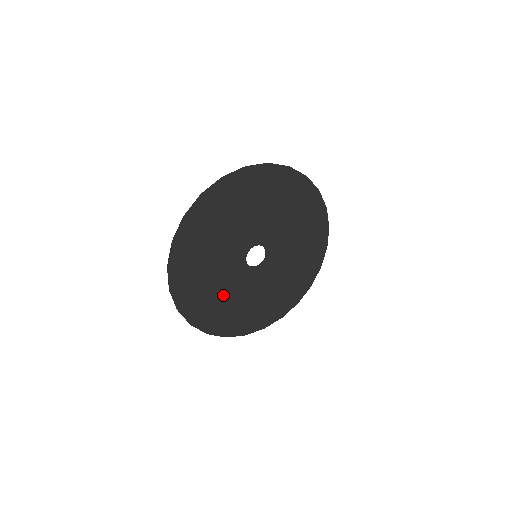
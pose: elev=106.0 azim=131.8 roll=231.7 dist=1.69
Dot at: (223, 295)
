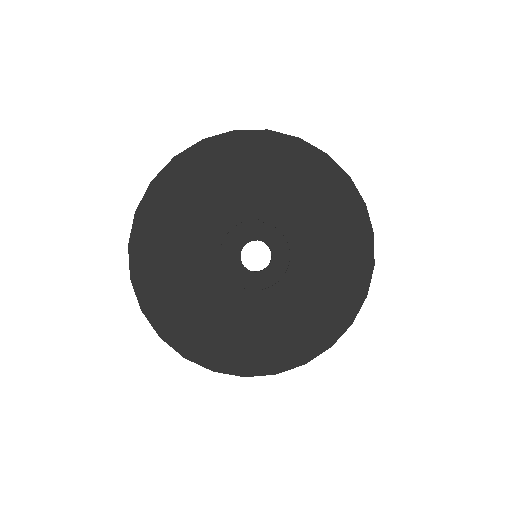
Dot at: (196, 289)
